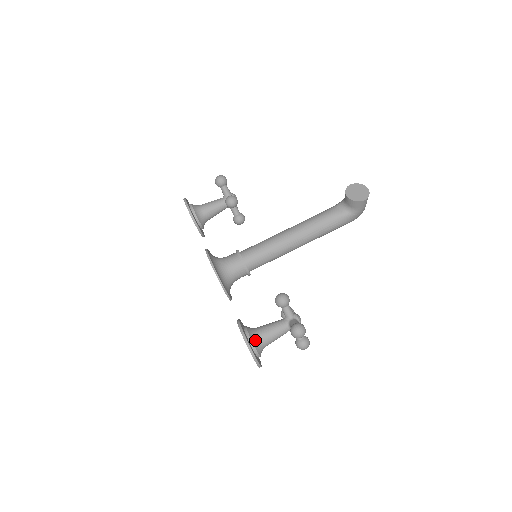
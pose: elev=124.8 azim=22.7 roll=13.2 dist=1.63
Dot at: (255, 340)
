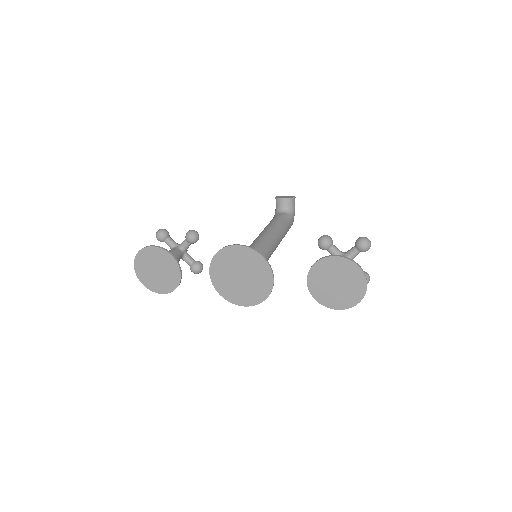
Dot at: occluded
